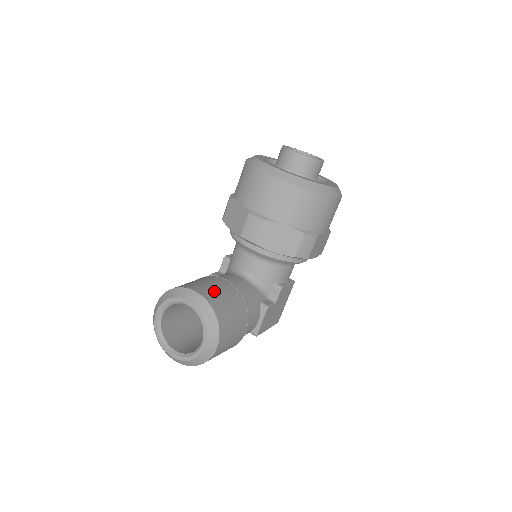
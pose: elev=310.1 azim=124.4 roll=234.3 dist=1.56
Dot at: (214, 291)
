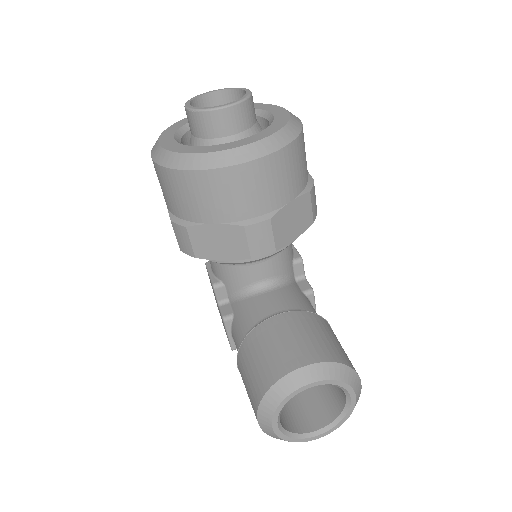
Dot at: (304, 342)
